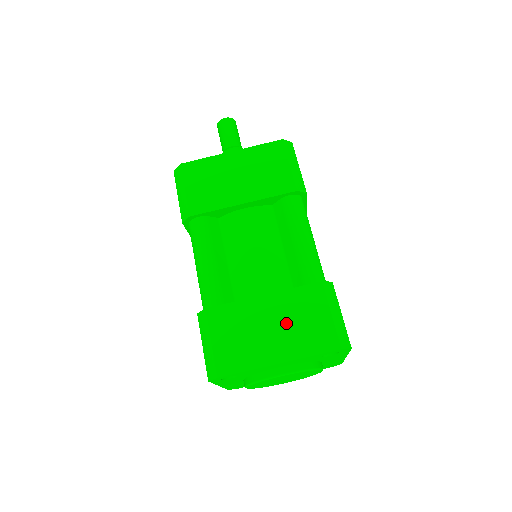
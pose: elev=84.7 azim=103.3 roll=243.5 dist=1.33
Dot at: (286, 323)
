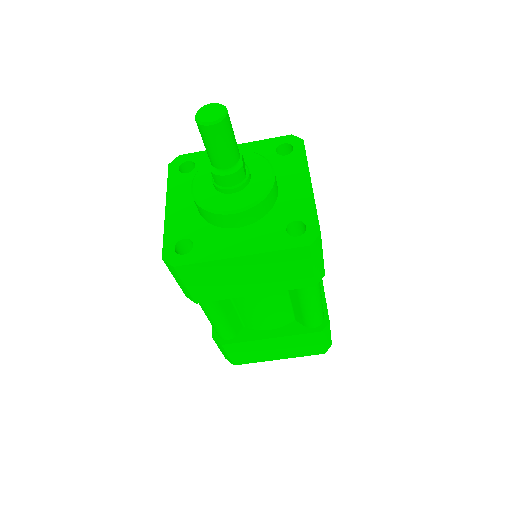
Dot at: (287, 348)
